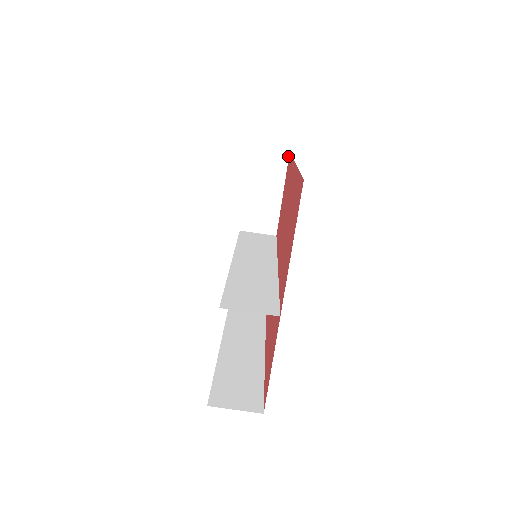
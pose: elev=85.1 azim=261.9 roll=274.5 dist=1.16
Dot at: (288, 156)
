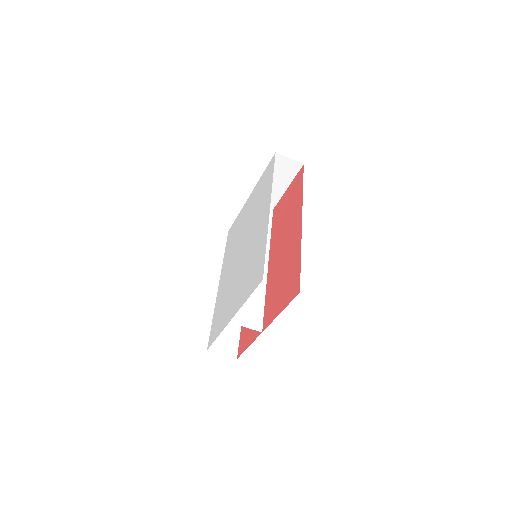
Dot at: (301, 167)
